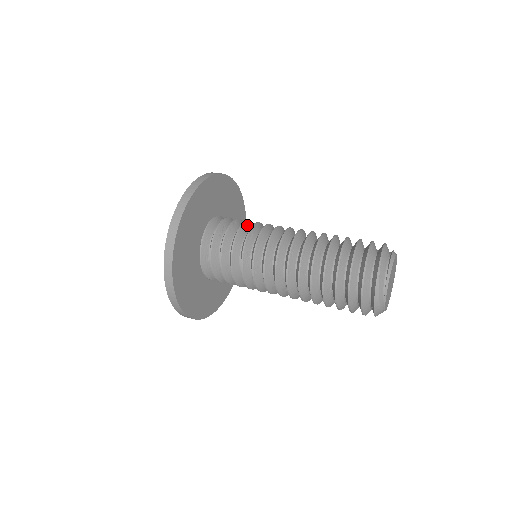
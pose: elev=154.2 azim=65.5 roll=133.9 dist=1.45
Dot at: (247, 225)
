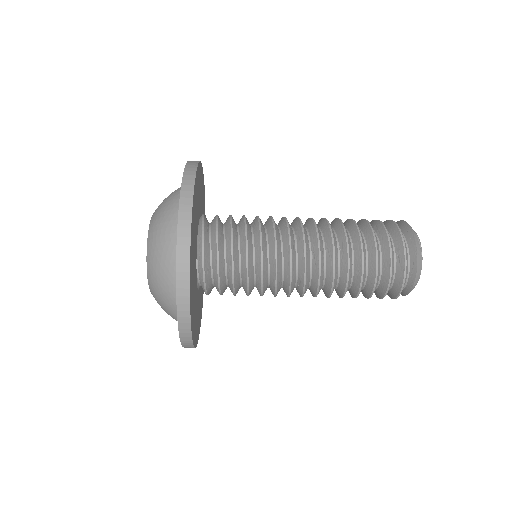
Dot at: occluded
